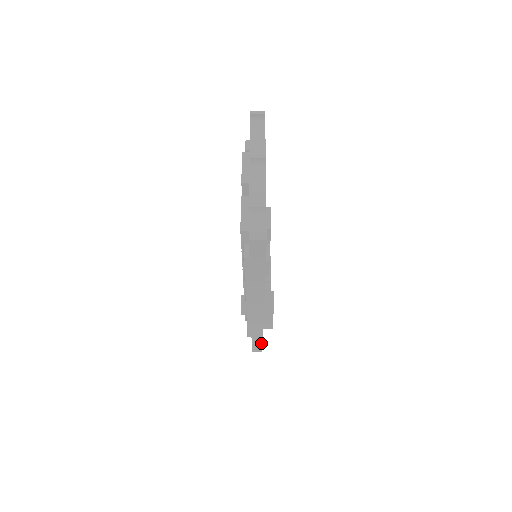
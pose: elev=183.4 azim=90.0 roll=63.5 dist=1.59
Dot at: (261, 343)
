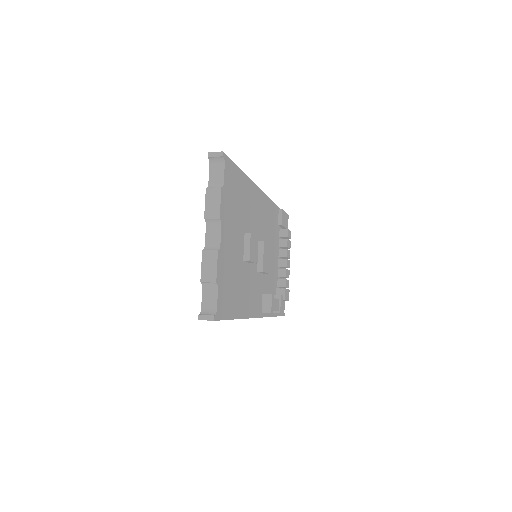
Dot at: occluded
